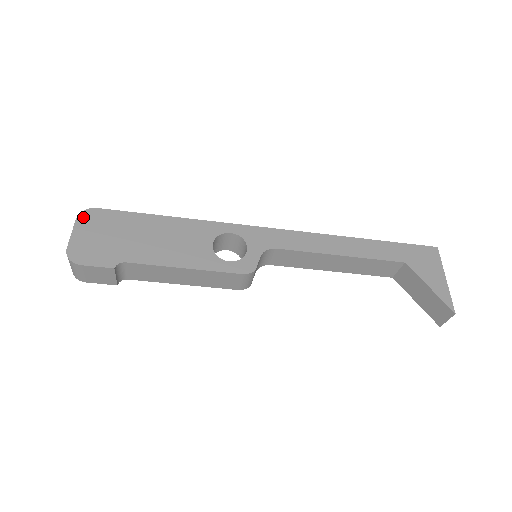
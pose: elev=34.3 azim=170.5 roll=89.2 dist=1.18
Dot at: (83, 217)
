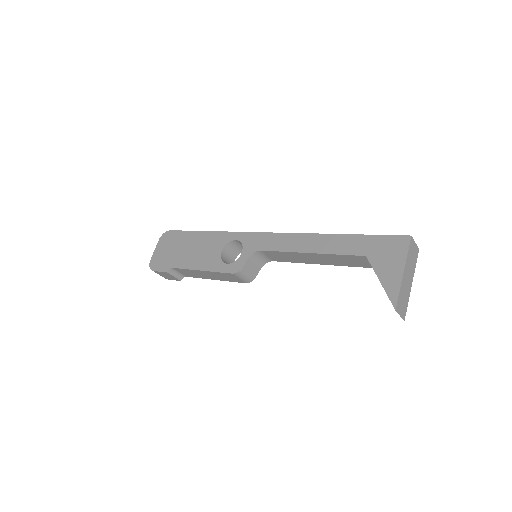
Dot at: (162, 238)
